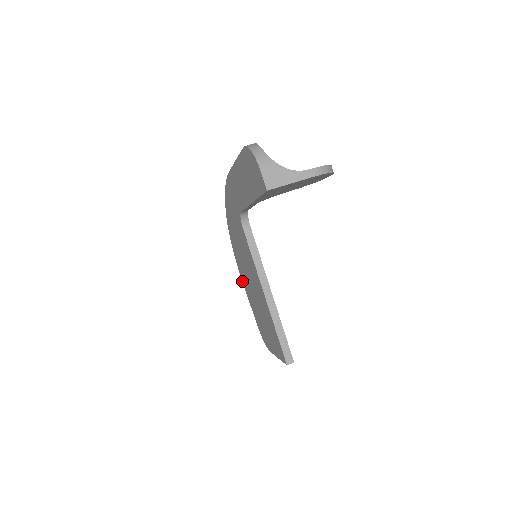
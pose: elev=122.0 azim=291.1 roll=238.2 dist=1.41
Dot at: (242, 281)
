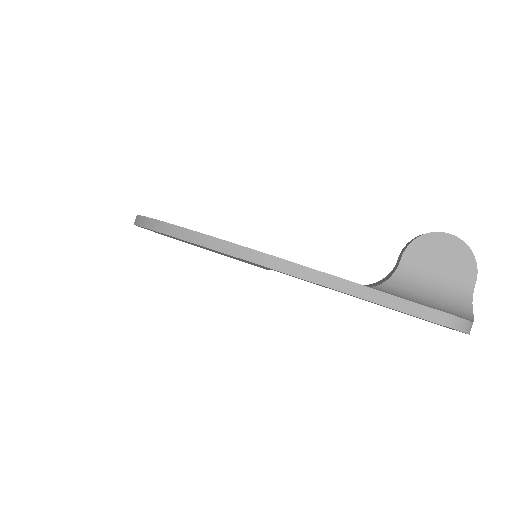
Dot at: occluded
